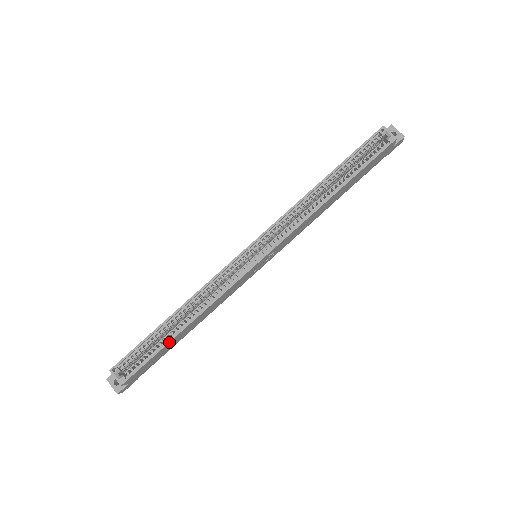
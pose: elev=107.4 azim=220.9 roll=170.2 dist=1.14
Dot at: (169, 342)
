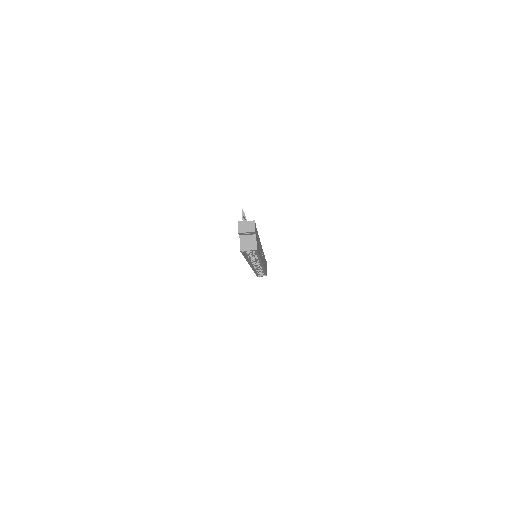
Dot at: occluded
